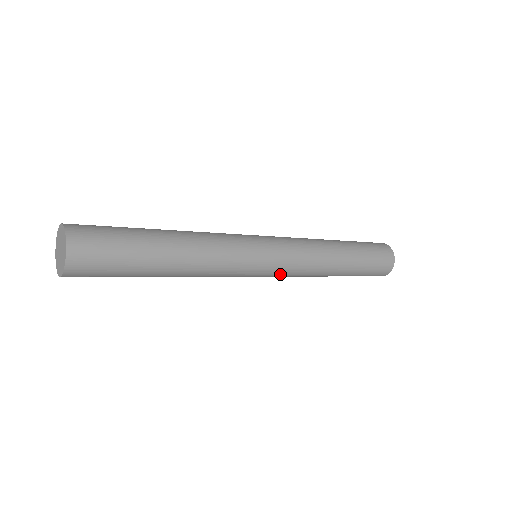
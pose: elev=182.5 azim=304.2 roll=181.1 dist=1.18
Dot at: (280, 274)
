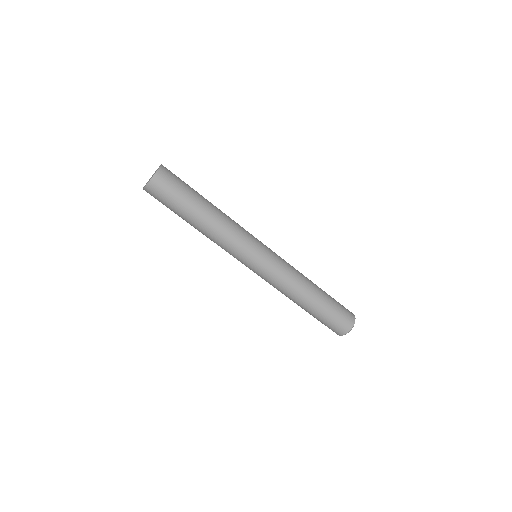
Dot at: (268, 273)
